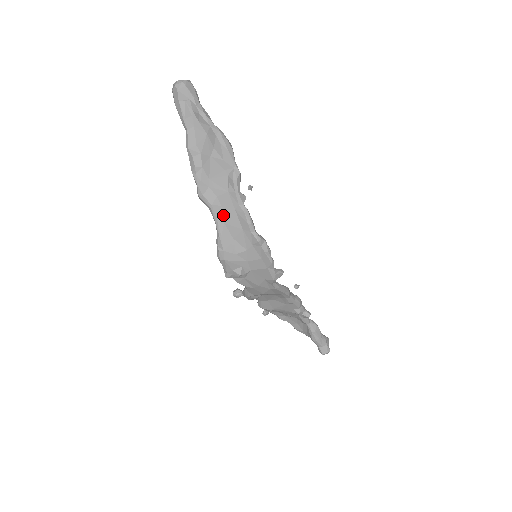
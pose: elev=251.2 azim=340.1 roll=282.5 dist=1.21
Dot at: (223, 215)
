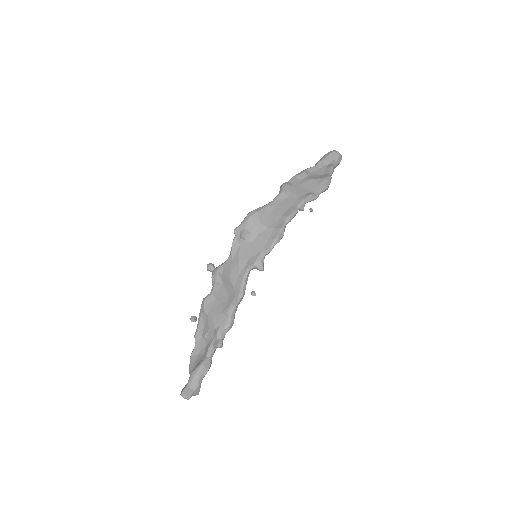
Dot at: (282, 202)
